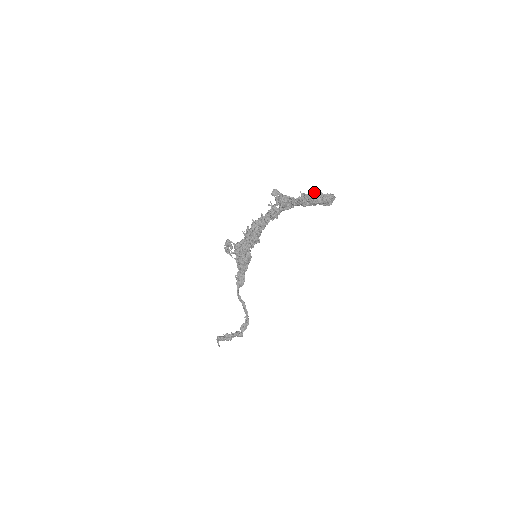
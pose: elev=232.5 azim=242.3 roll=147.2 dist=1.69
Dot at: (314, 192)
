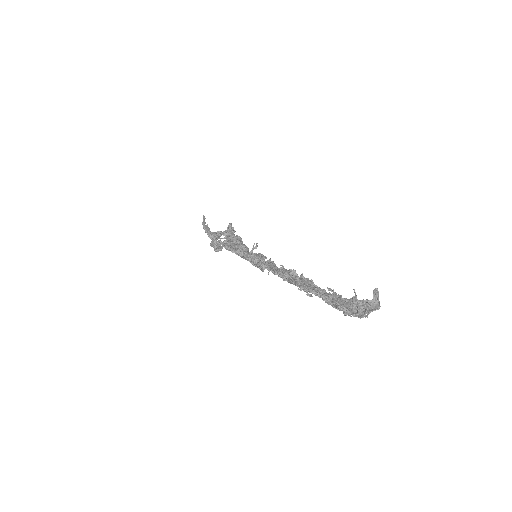
Dot at: occluded
